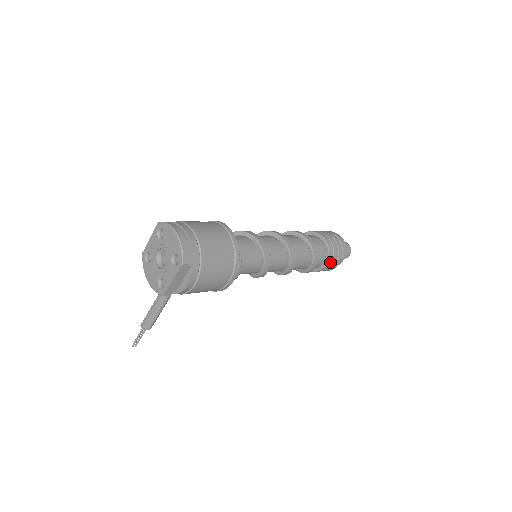
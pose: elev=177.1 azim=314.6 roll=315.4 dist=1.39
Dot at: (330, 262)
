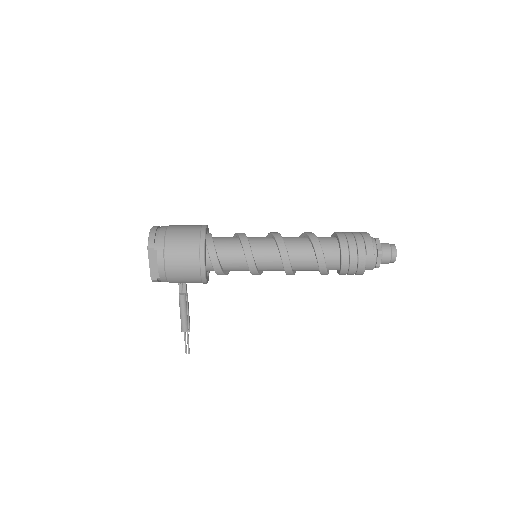
Dot at: (347, 258)
